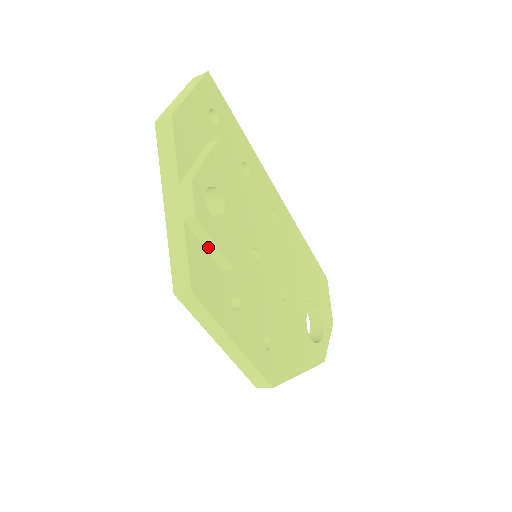
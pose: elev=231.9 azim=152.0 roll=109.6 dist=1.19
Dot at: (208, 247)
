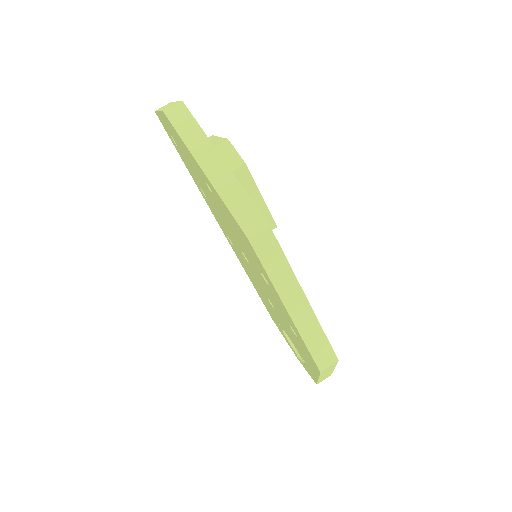
Dot at: occluded
